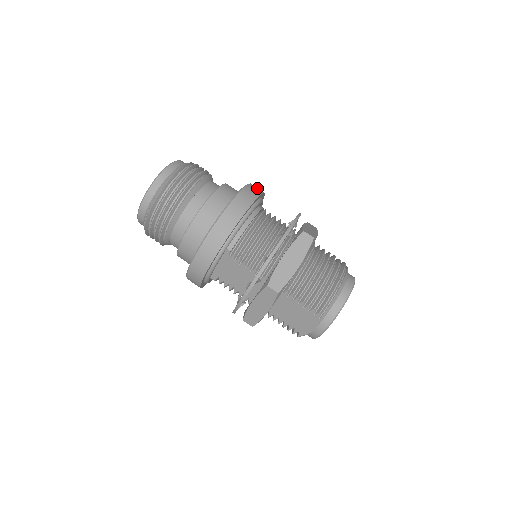
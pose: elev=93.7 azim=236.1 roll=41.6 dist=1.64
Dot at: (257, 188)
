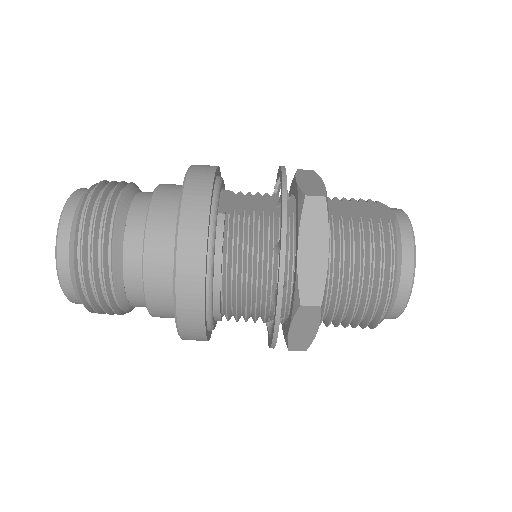
Dot at: (192, 241)
